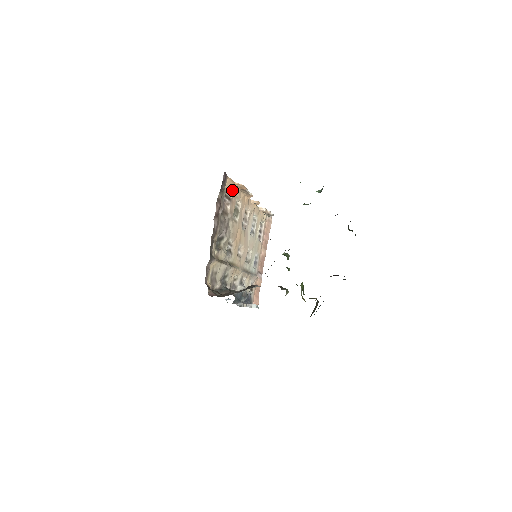
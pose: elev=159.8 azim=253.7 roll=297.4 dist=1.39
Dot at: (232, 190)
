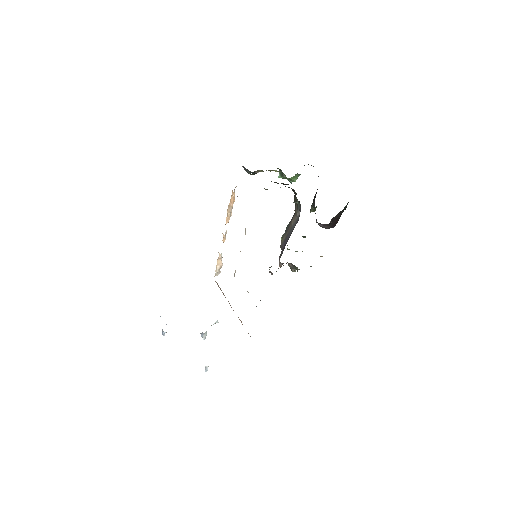
Dot at: occluded
